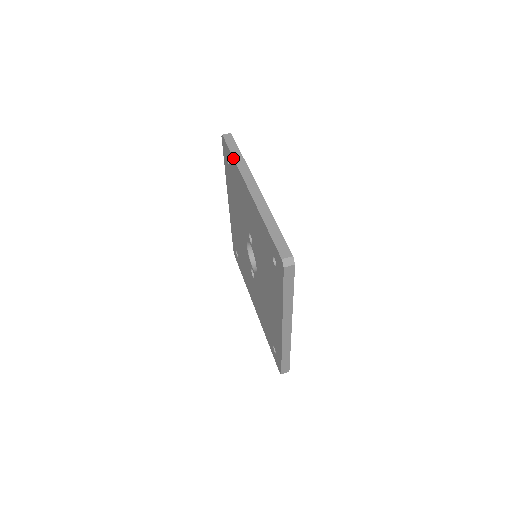
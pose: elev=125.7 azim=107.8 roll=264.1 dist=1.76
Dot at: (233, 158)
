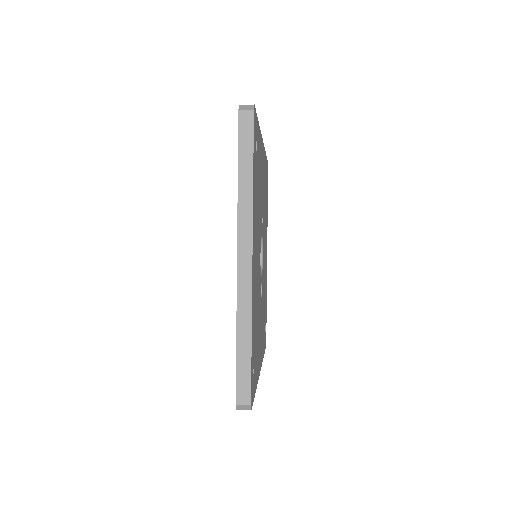
Dot at: occluded
